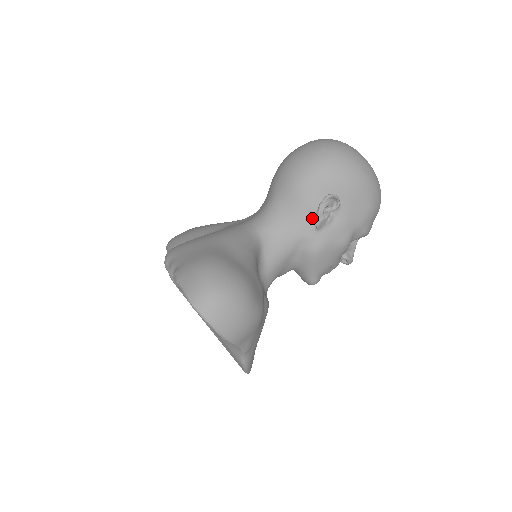
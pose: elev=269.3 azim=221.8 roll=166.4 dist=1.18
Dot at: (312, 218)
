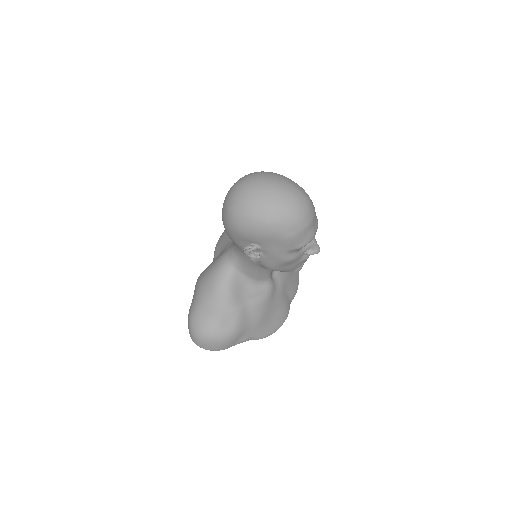
Dot at: occluded
